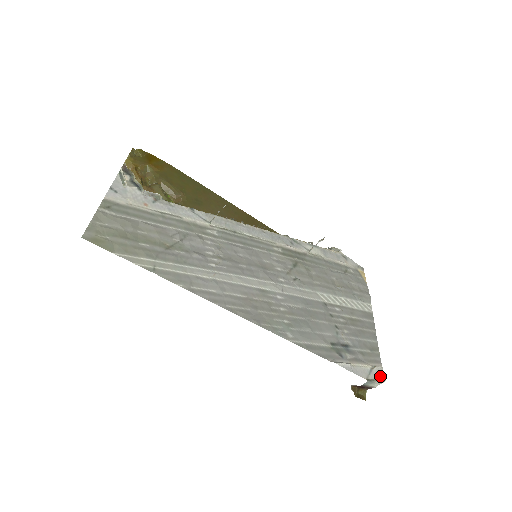
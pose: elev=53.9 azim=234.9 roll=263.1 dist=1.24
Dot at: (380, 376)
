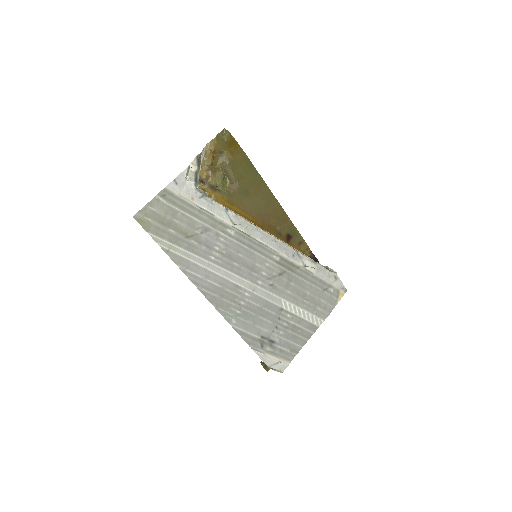
Dot at: (282, 369)
